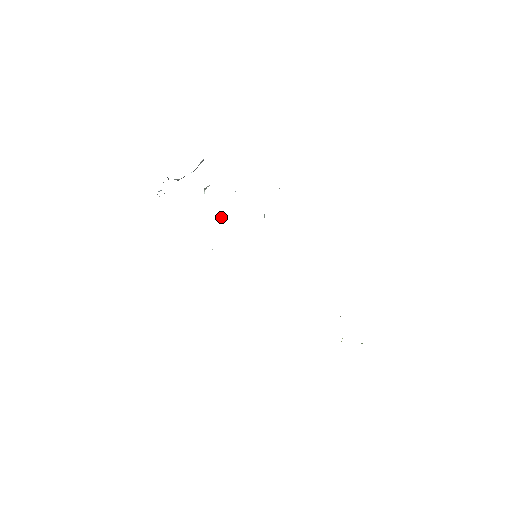
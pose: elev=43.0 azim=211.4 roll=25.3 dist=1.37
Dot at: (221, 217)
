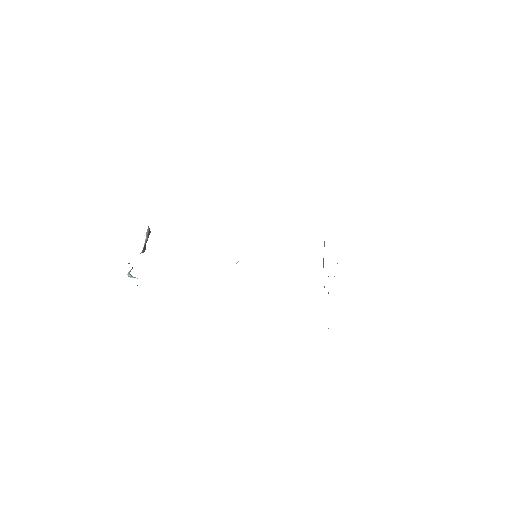
Dot at: occluded
